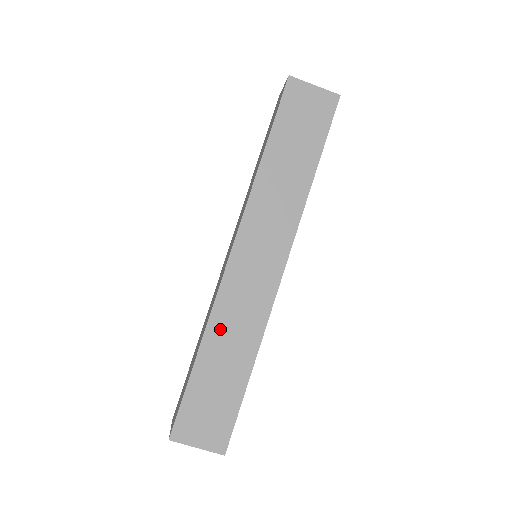
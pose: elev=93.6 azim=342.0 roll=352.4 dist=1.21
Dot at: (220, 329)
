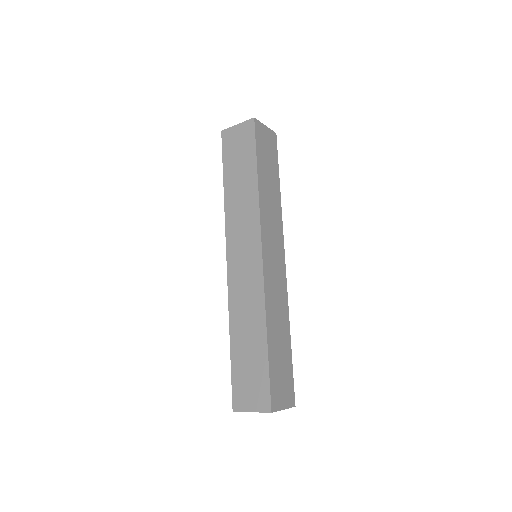
Dot at: (237, 316)
